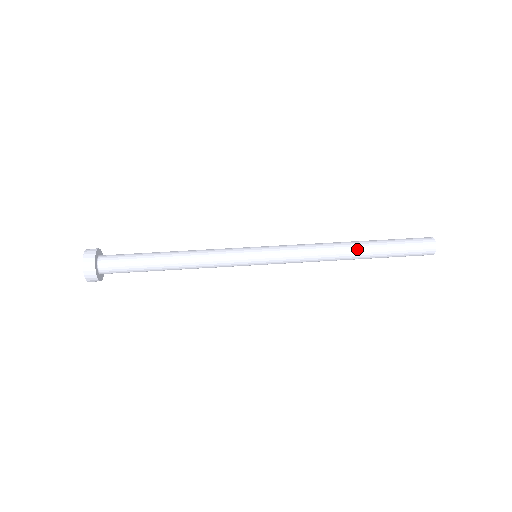
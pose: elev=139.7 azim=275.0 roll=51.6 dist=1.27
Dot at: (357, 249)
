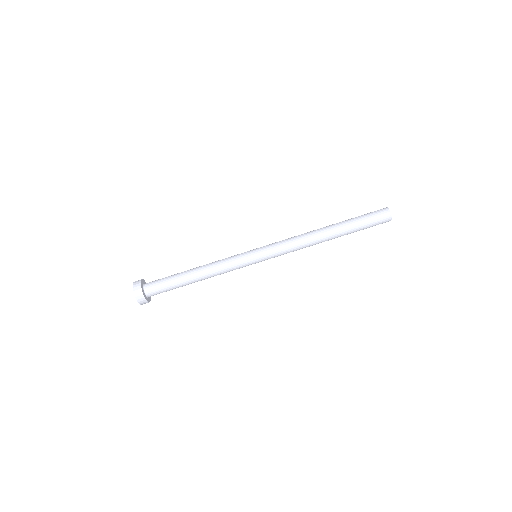
Dot at: occluded
